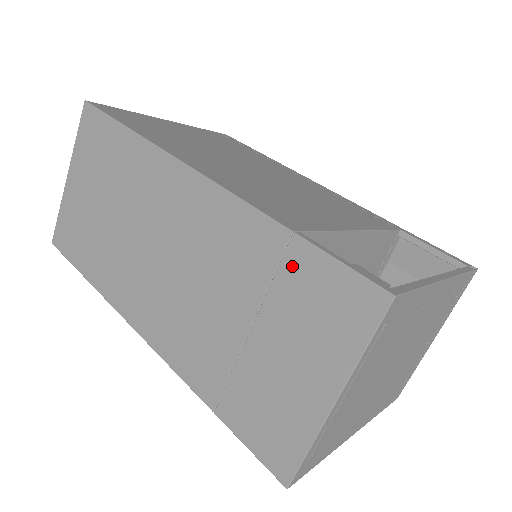
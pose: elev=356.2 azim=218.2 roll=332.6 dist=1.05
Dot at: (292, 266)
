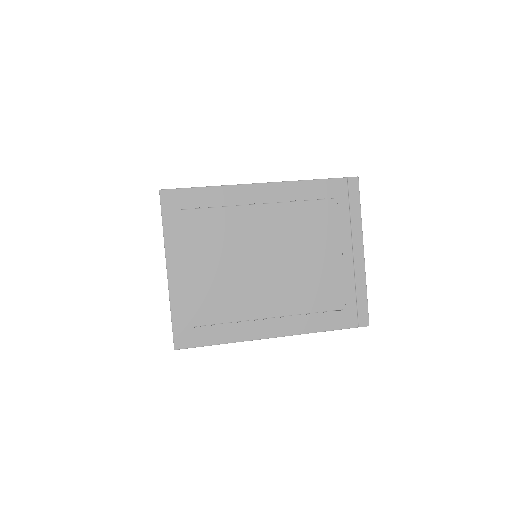
Dot at: occluded
